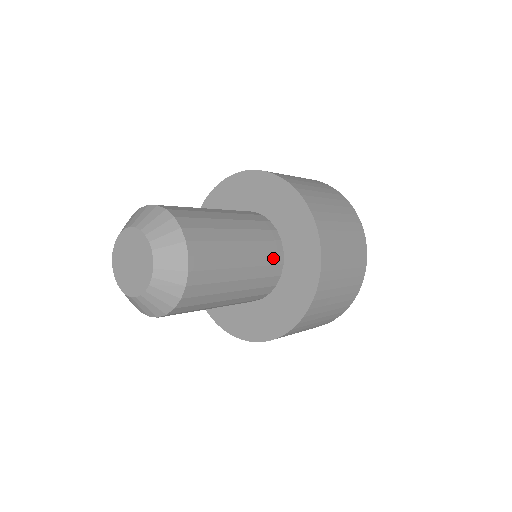
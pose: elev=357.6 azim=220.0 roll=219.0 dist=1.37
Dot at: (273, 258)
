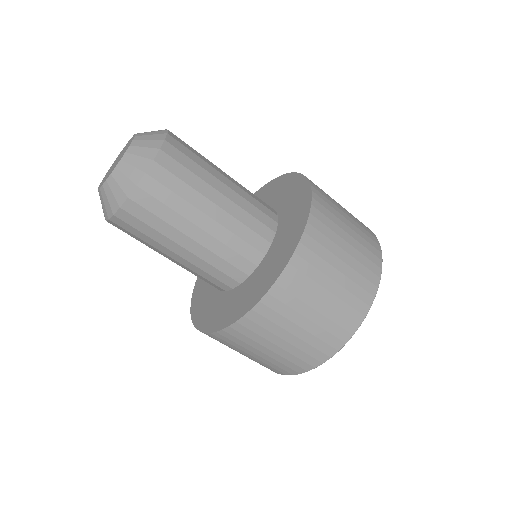
Dot at: (264, 209)
